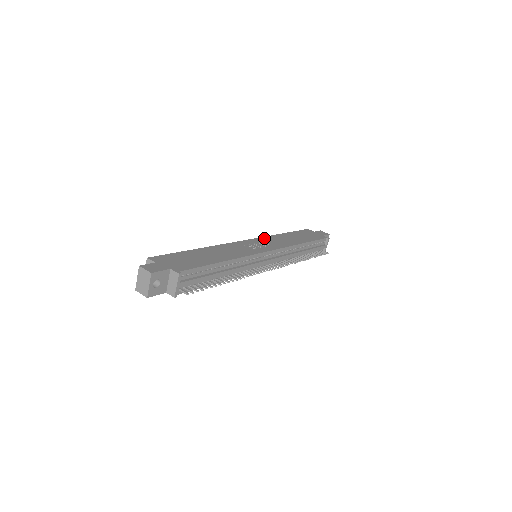
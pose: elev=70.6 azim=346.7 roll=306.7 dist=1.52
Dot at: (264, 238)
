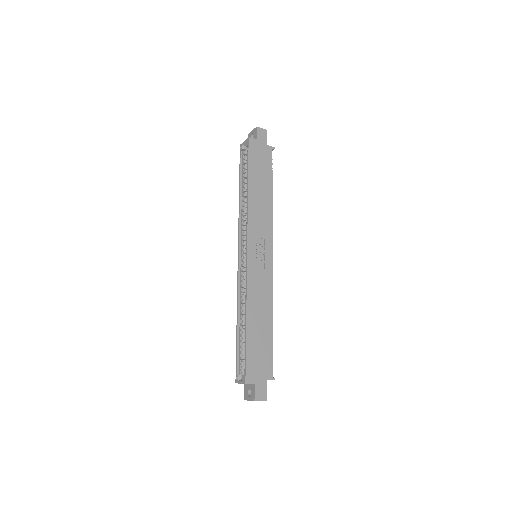
Dot at: (251, 226)
